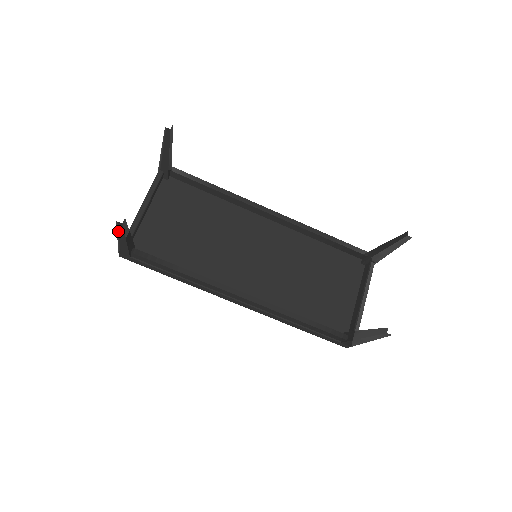
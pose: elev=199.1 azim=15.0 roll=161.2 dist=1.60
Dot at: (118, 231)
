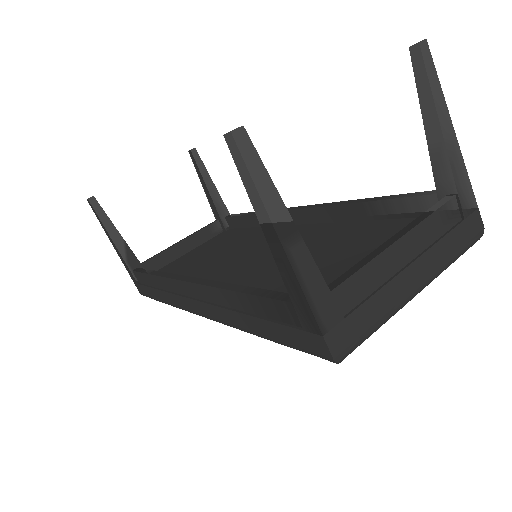
Dot at: (100, 223)
